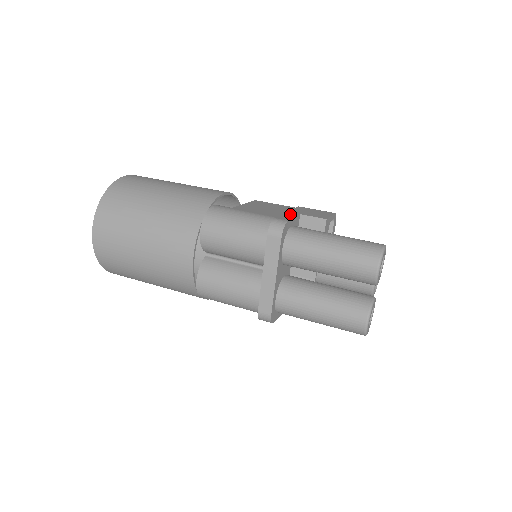
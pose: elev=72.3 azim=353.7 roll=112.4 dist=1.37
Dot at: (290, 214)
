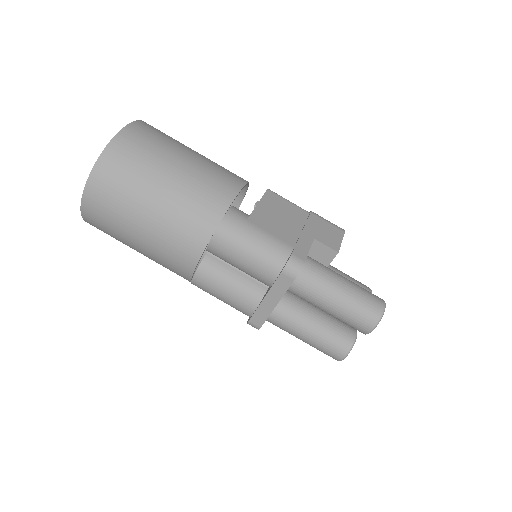
Dot at: (305, 240)
